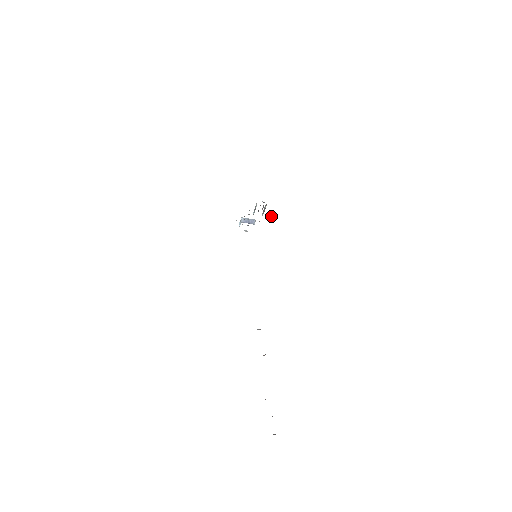
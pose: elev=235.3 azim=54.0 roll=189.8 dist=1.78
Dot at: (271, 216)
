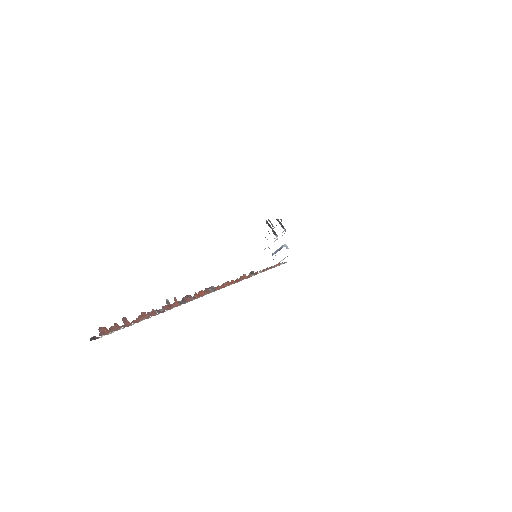
Dot at: occluded
